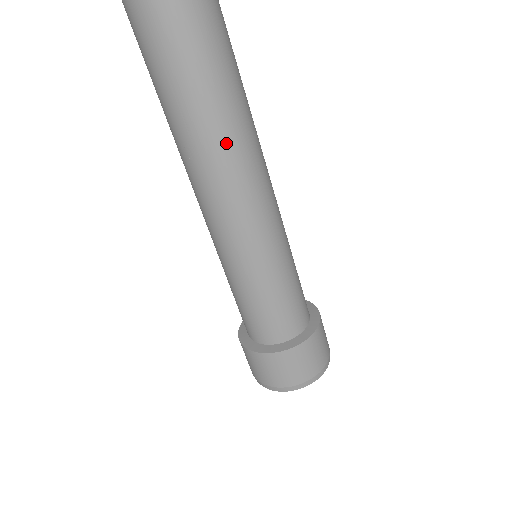
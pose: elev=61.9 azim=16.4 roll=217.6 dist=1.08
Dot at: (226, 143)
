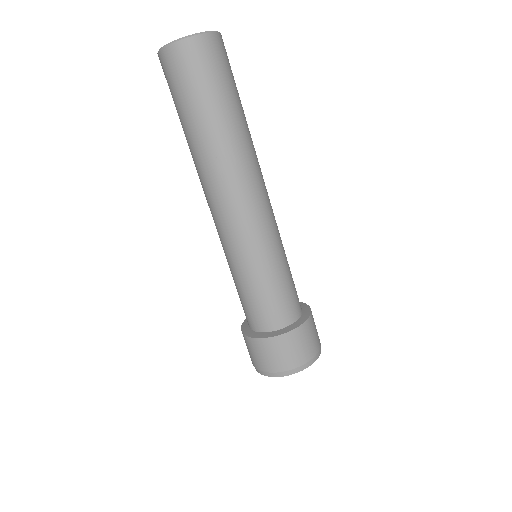
Dot at: (248, 151)
